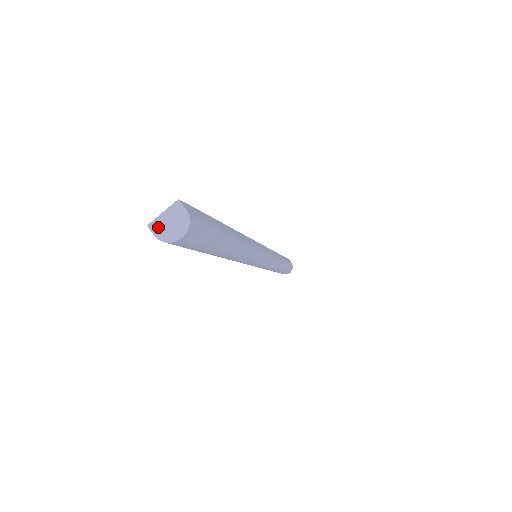
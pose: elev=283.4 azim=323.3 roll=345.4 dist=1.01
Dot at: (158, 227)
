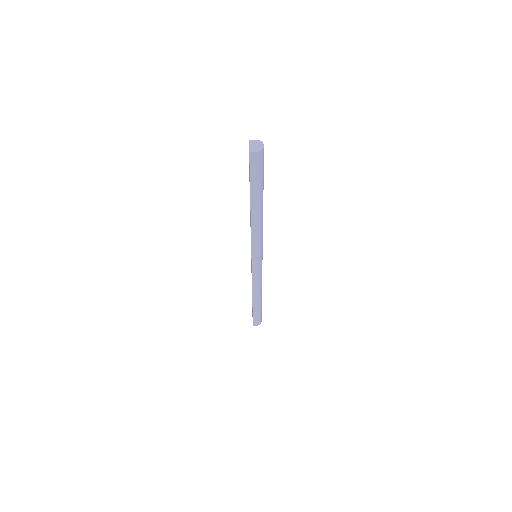
Dot at: (253, 150)
